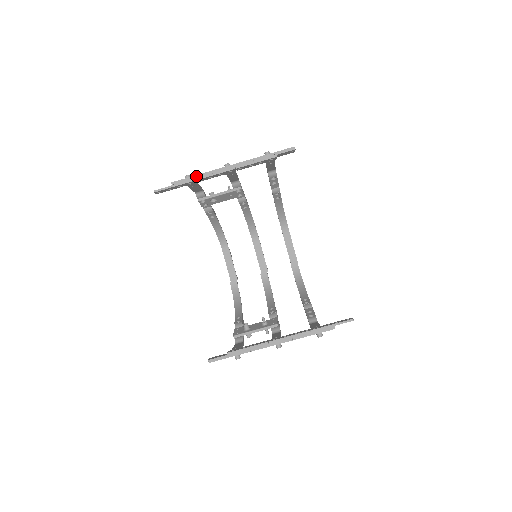
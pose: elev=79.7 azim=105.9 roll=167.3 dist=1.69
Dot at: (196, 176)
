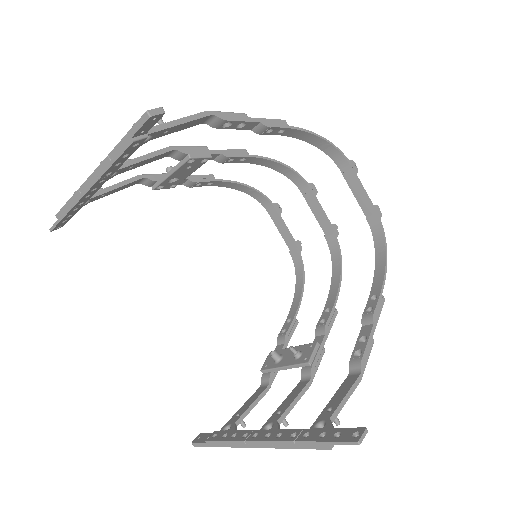
Dot at: (69, 201)
